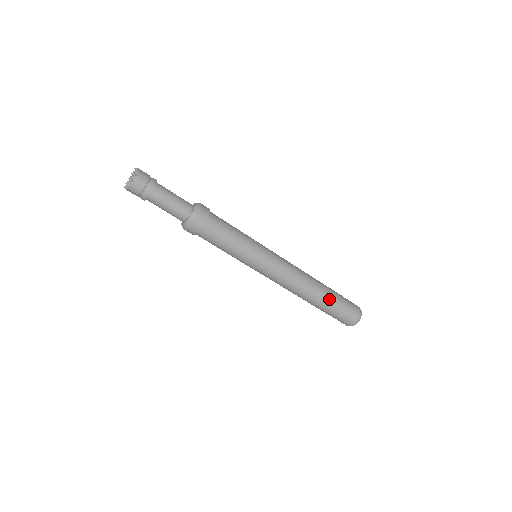
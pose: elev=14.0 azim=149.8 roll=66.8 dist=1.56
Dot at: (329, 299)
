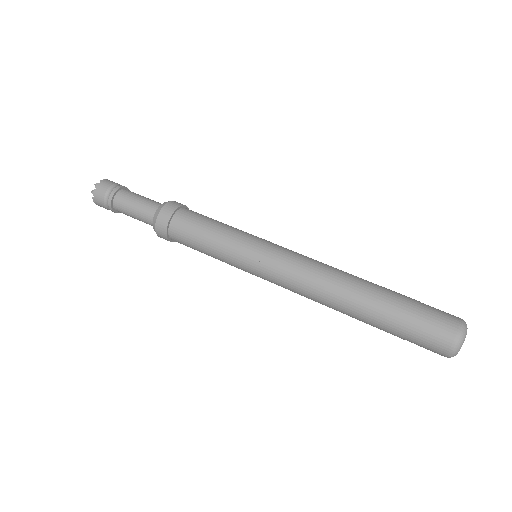
Dot at: (379, 313)
